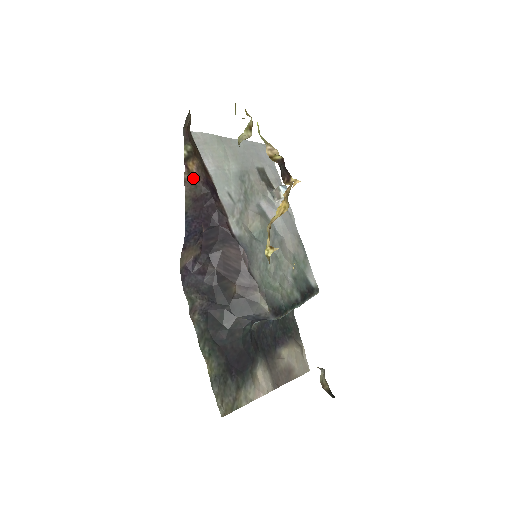
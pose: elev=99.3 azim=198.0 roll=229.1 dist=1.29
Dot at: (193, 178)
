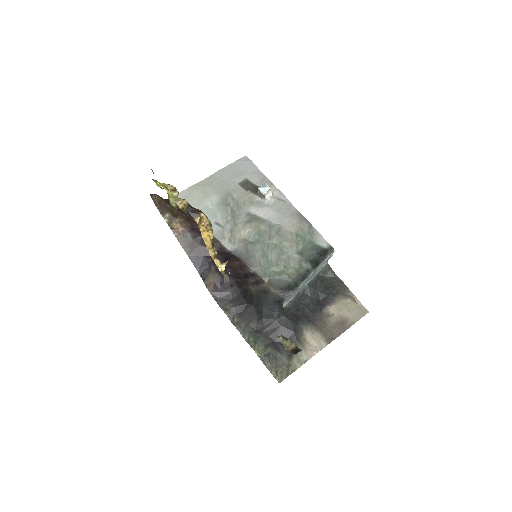
Dot at: (181, 232)
